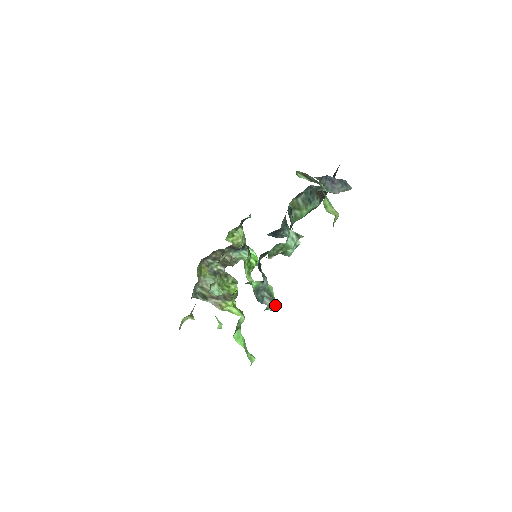
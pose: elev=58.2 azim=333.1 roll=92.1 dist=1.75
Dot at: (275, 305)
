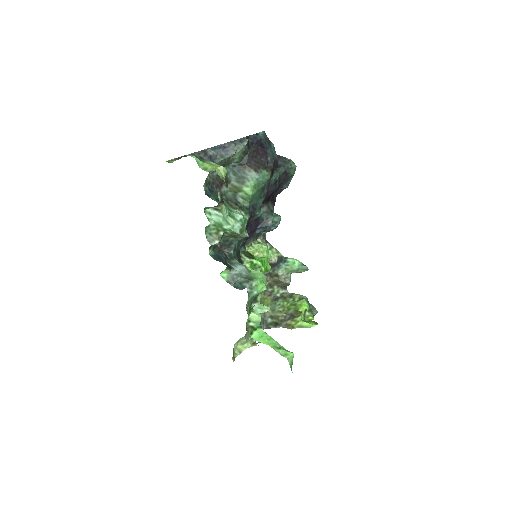
Dot at: (259, 286)
